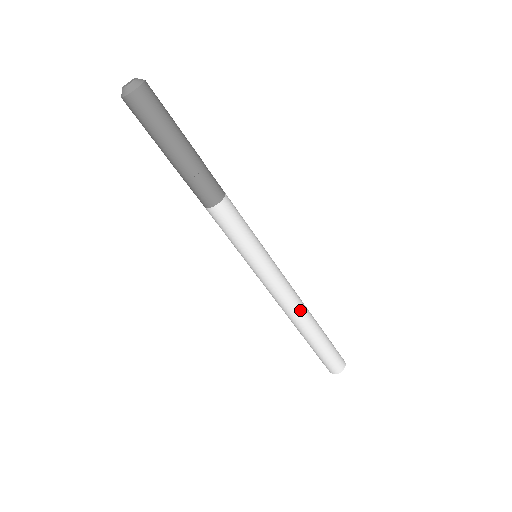
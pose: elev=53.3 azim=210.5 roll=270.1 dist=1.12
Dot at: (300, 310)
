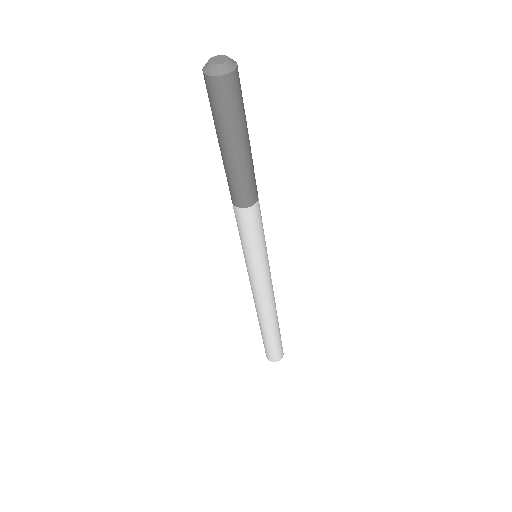
Dot at: (269, 311)
